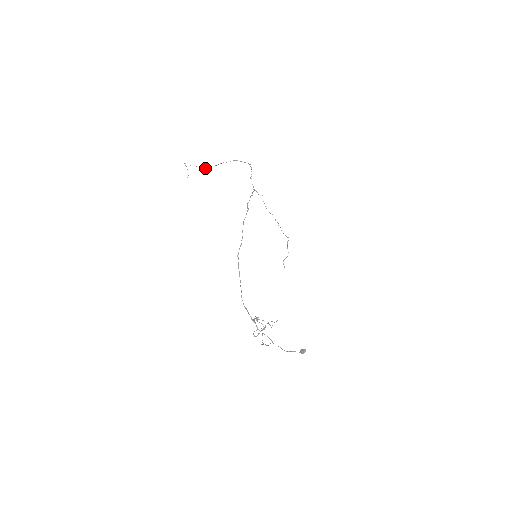
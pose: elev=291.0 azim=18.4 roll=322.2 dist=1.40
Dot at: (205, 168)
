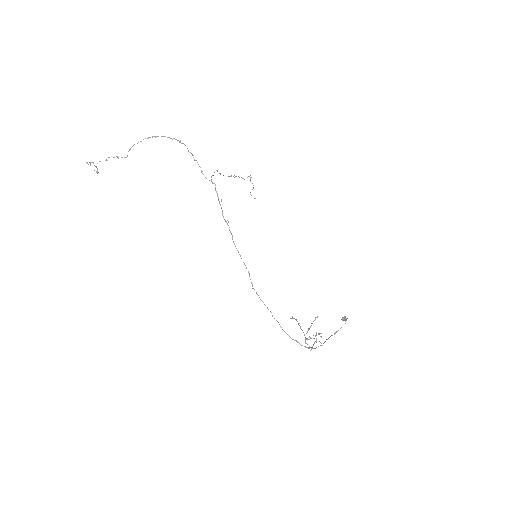
Dot at: (118, 157)
